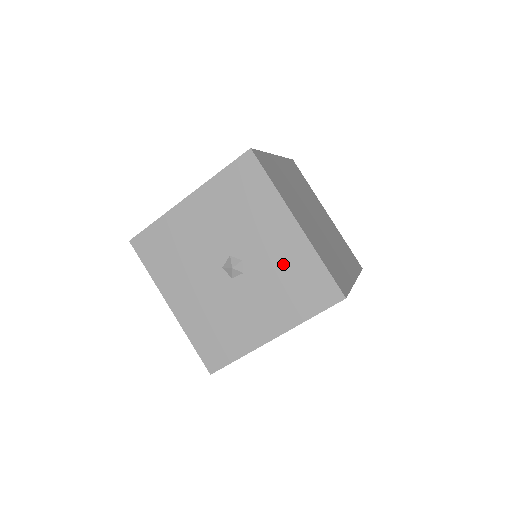
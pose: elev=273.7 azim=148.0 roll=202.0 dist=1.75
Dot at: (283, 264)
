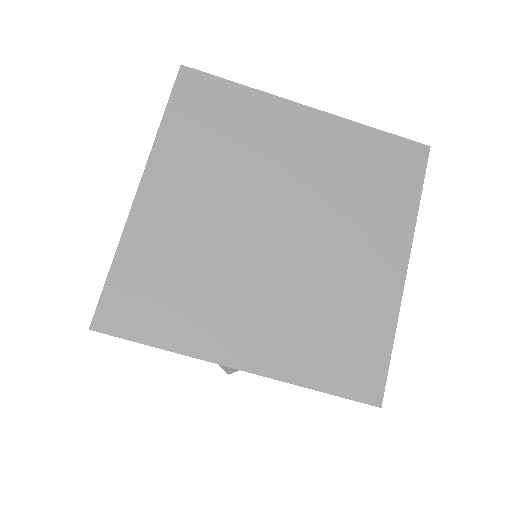
Dot at: occluded
